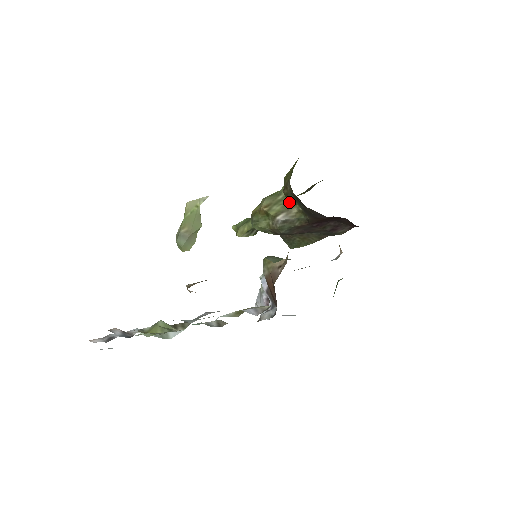
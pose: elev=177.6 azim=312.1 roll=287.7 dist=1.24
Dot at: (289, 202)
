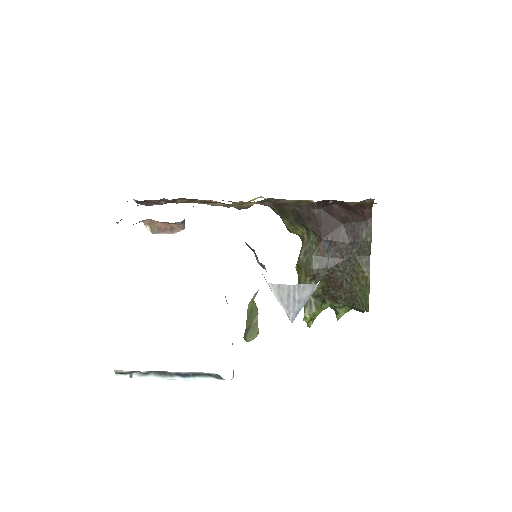
Dot at: occluded
